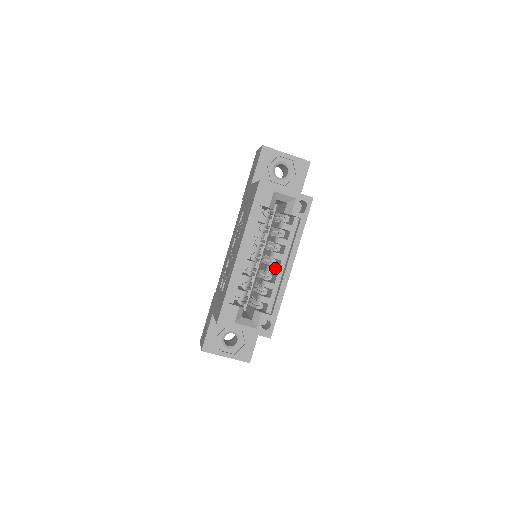
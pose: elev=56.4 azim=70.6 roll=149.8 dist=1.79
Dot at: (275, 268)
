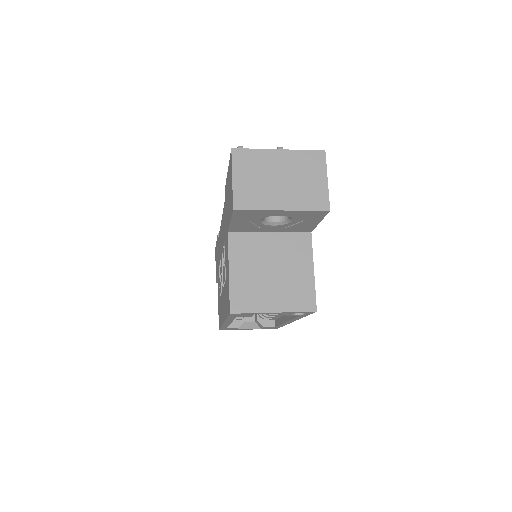
Dot at: (273, 315)
